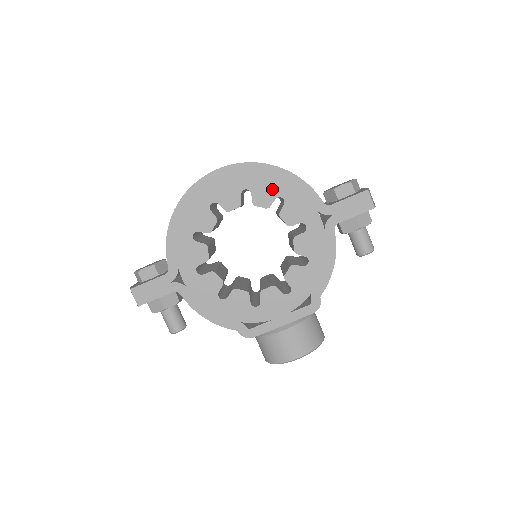
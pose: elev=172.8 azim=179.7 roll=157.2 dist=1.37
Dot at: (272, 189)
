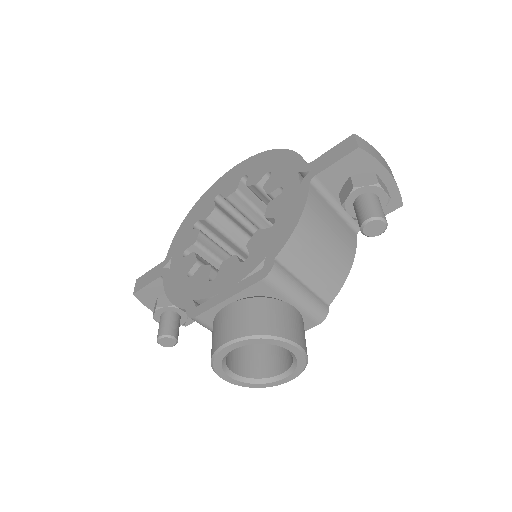
Dot at: (265, 168)
